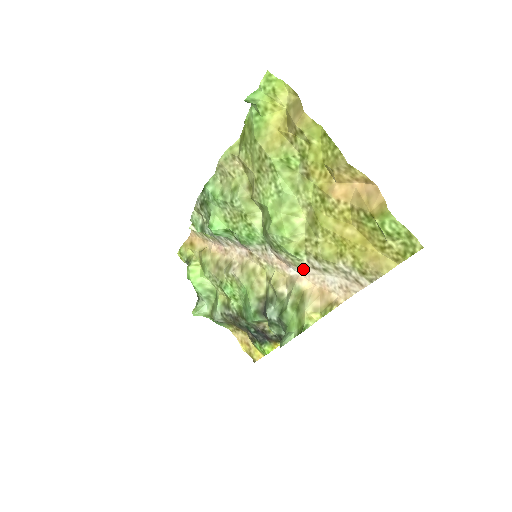
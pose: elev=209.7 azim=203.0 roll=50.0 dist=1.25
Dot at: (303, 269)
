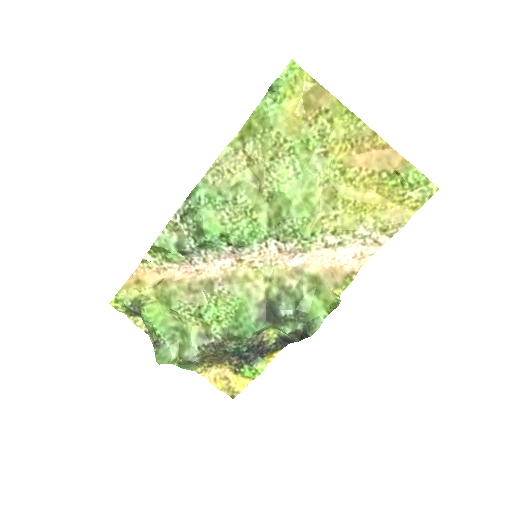
Dot at: (312, 253)
